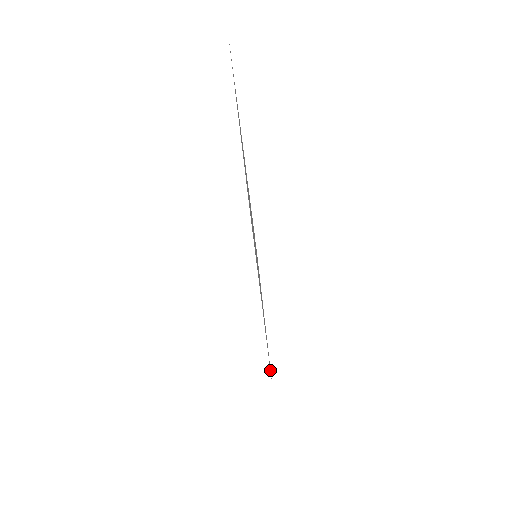
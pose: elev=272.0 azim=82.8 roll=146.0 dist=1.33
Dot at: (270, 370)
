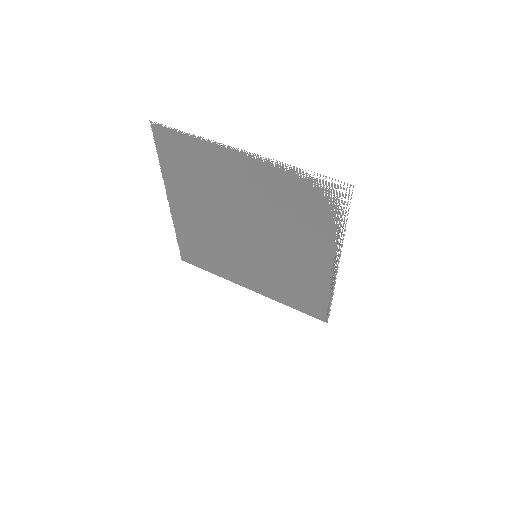
Dot at: (323, 312)
